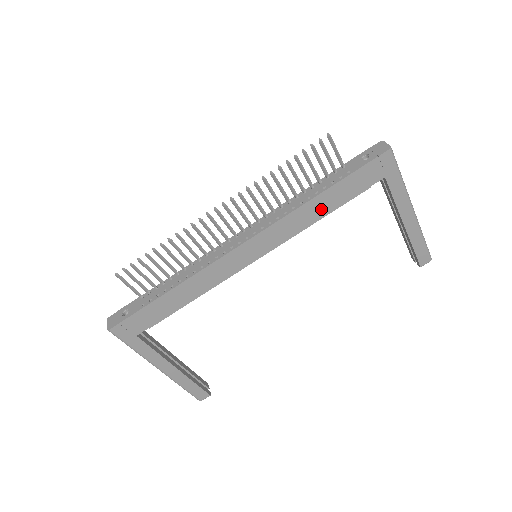
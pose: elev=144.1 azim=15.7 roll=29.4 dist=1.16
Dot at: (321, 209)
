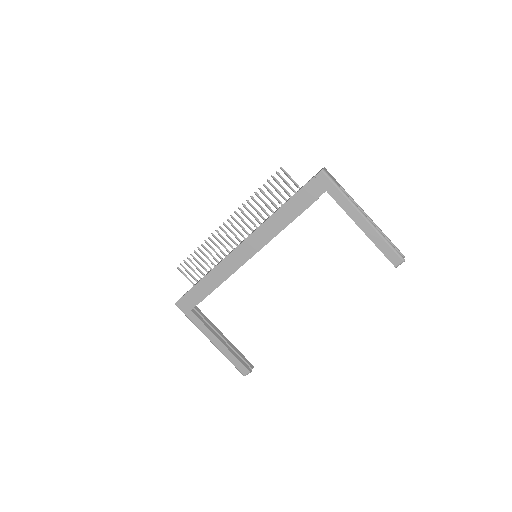
Dot at: (286, 218)
